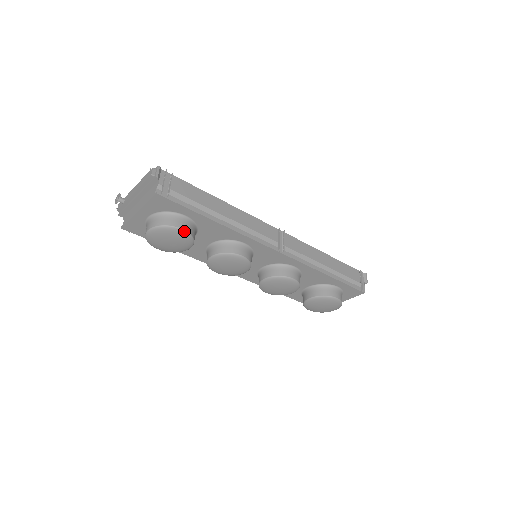
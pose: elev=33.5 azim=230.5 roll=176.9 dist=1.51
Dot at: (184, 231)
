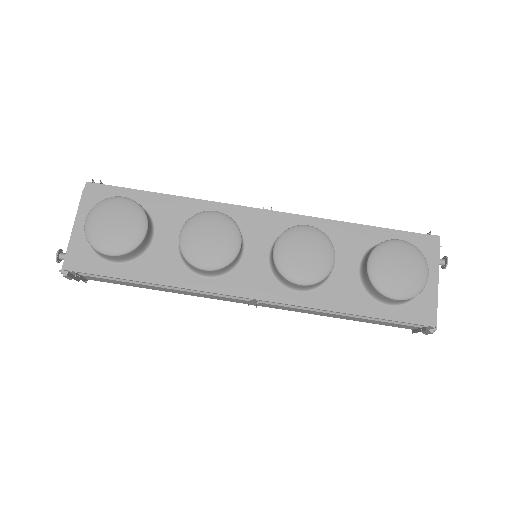
Dot at: (126, 198)
